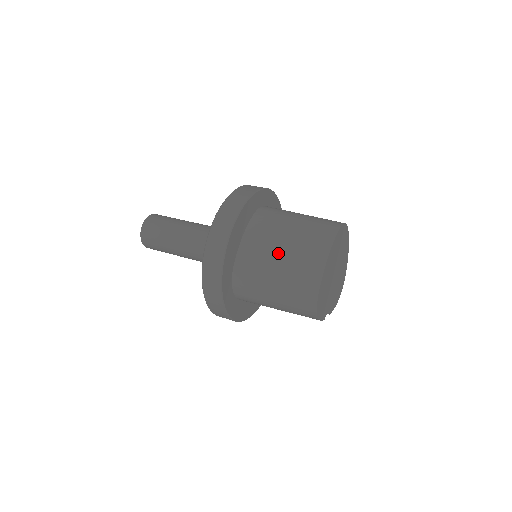
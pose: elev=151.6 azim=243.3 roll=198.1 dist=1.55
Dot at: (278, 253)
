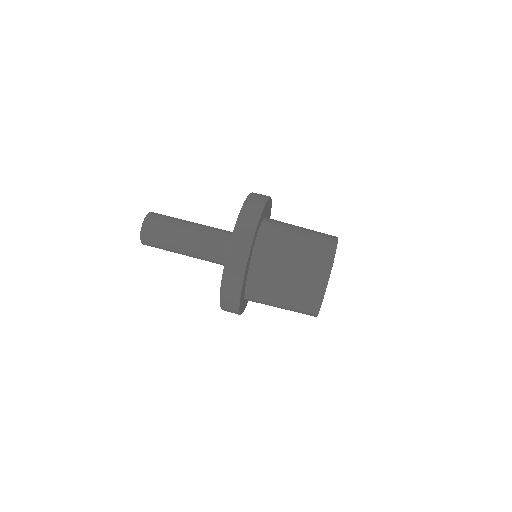
Dot at: (281, 291)
